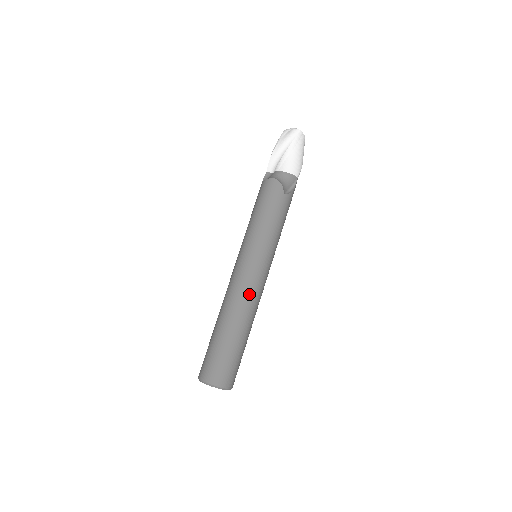
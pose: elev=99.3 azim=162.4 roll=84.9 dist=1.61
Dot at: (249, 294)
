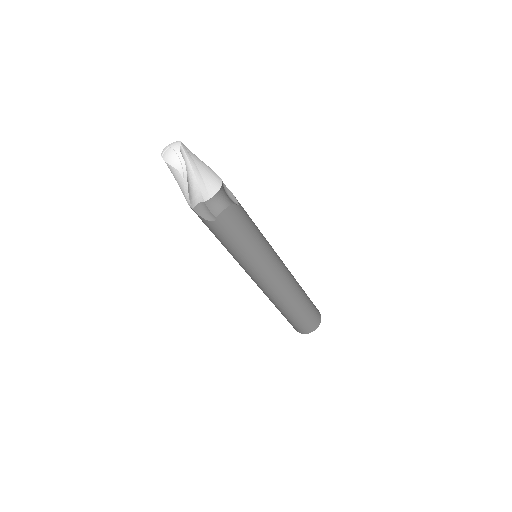
Dot at: (289, 277)
